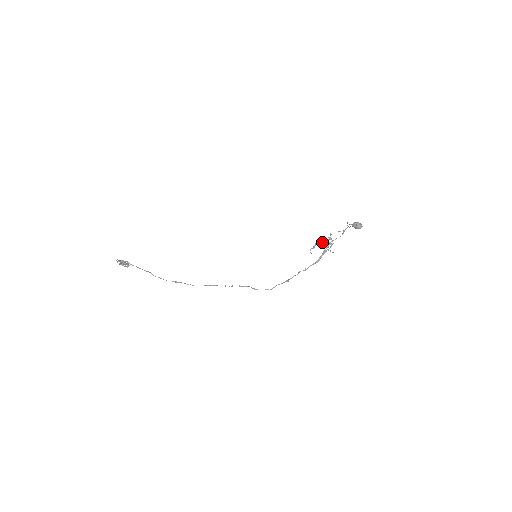
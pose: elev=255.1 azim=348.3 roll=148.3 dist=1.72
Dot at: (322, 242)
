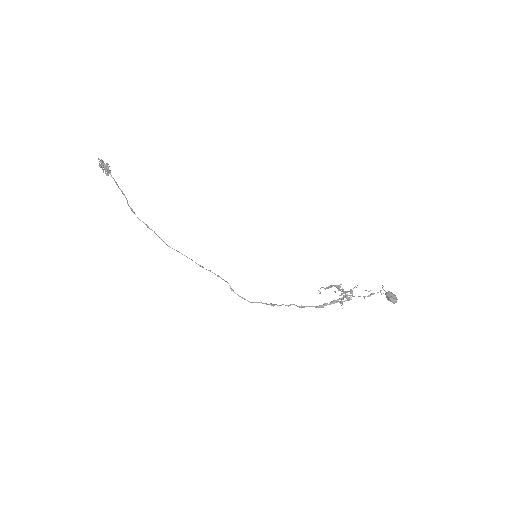
Dot at: (340, 289)
